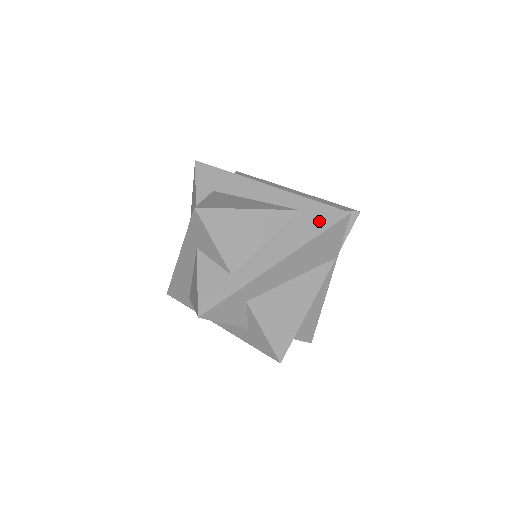
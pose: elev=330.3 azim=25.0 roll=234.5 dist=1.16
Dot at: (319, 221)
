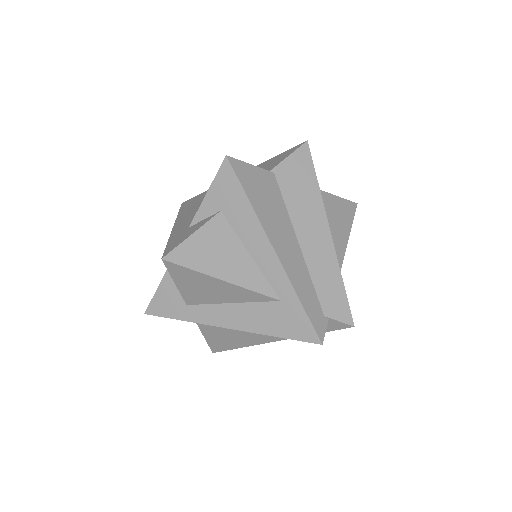
Dot at: (289, 326)
